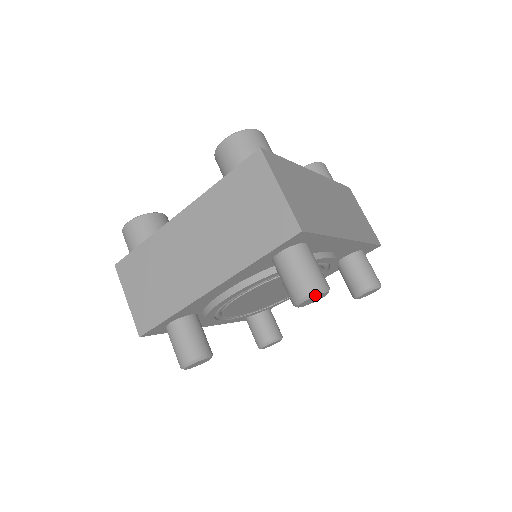
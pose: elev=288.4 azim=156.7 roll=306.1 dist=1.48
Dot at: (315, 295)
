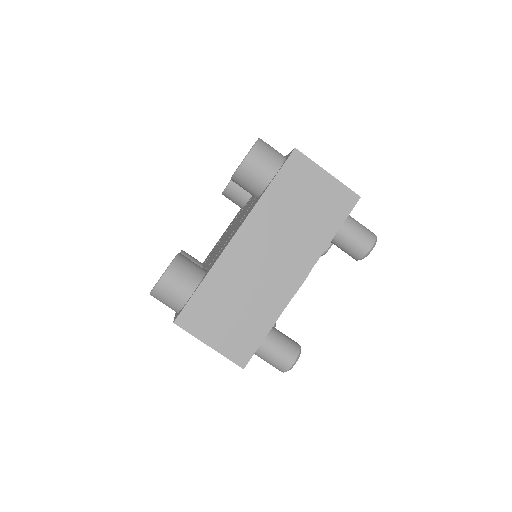
Dot at: occluded
